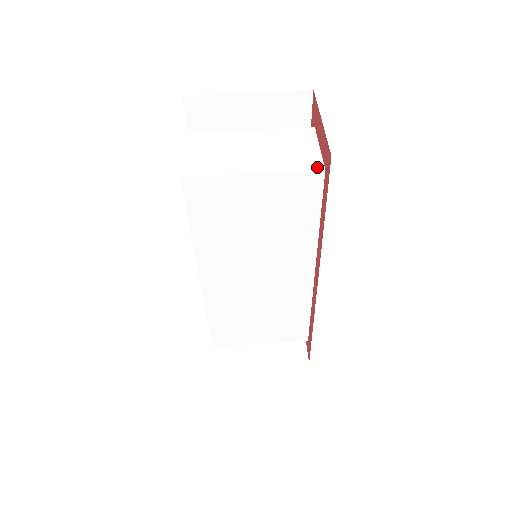
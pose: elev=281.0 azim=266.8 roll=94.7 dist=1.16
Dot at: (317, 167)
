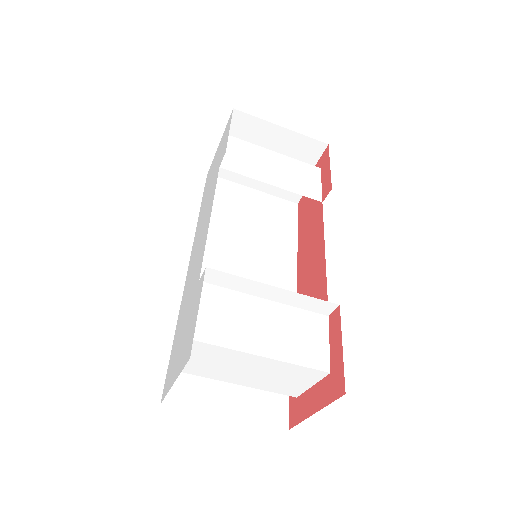
Dot at: (292, 395)
